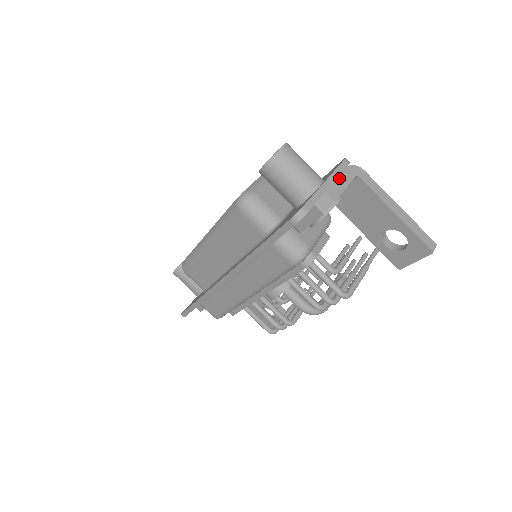
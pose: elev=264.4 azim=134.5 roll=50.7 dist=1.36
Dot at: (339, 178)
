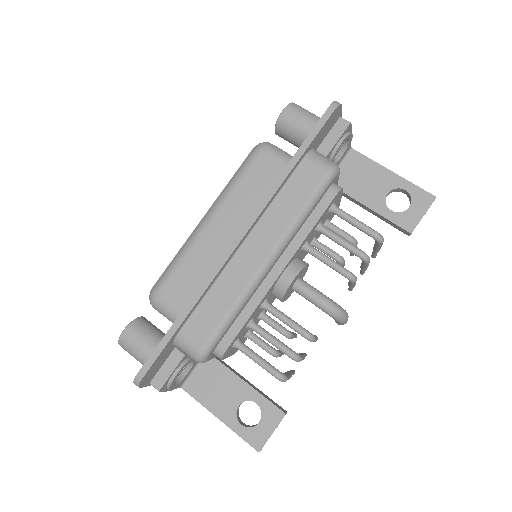
Dot at: occluded
